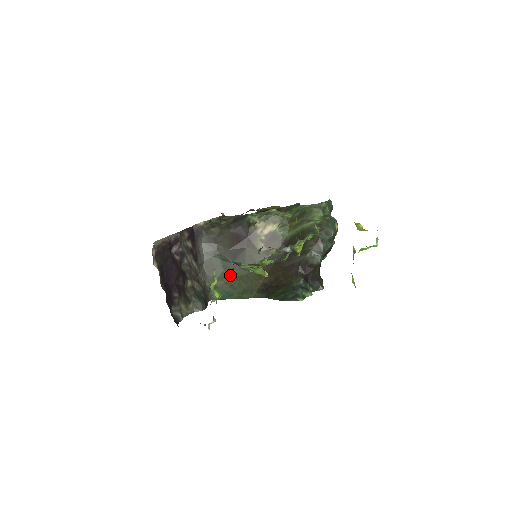
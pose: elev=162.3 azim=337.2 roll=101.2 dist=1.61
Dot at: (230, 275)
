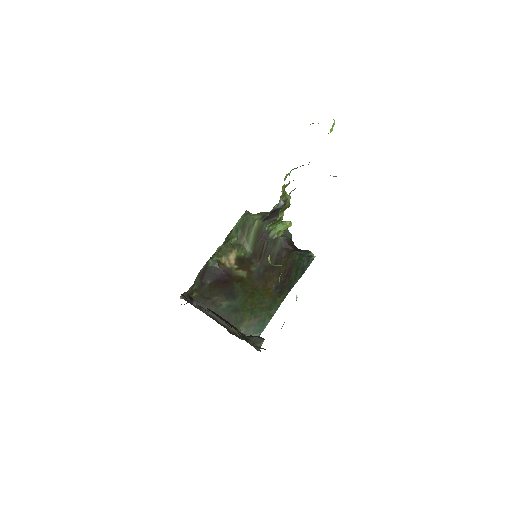
Dot at: (245, 311)
